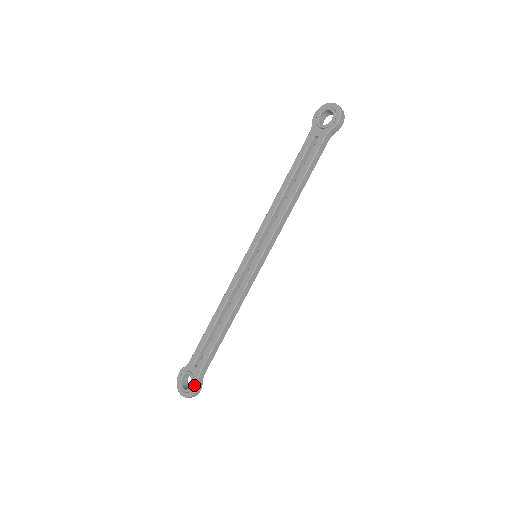
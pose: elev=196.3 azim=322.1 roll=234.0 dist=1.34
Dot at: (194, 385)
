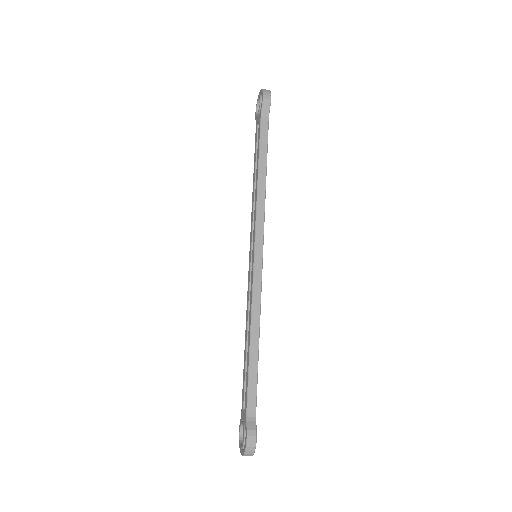
Dot at: (245, 432)
